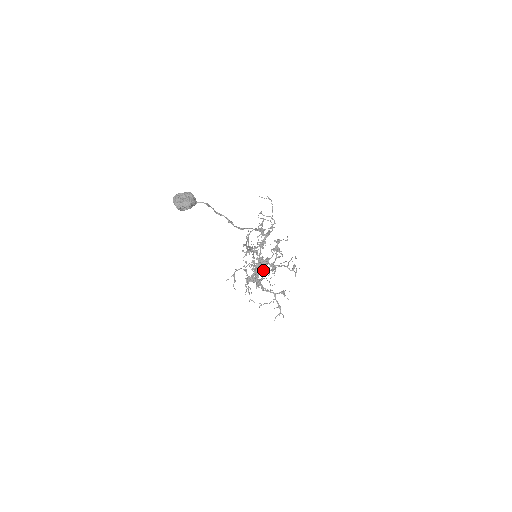
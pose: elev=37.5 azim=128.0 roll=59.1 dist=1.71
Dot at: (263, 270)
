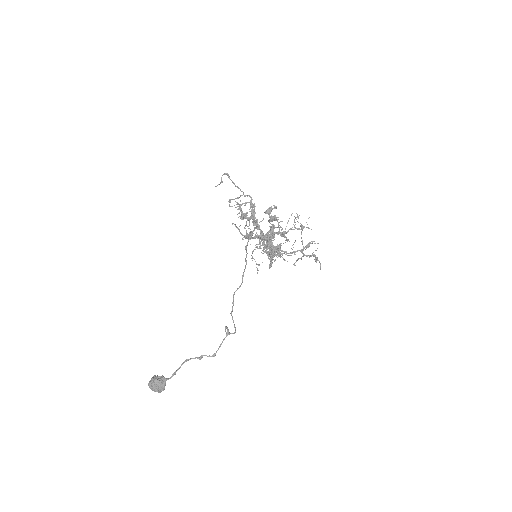
Dot at: (272, 258)
